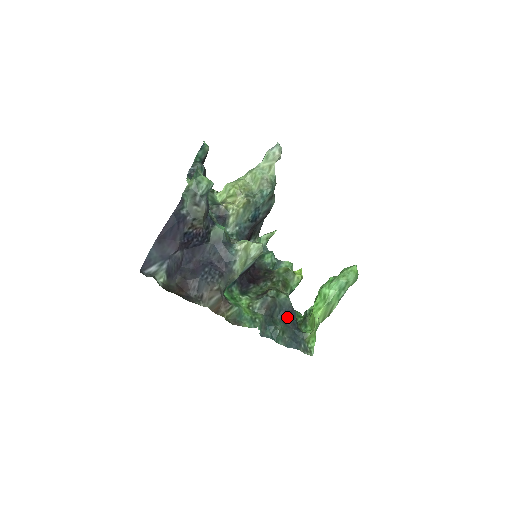
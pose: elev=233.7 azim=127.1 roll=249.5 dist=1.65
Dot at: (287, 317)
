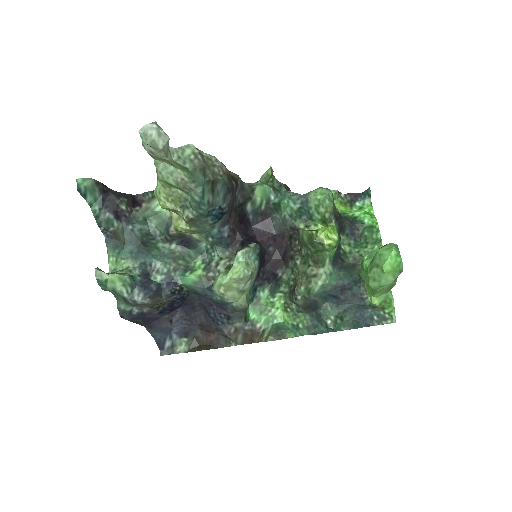
Dot at: (339, 298)
